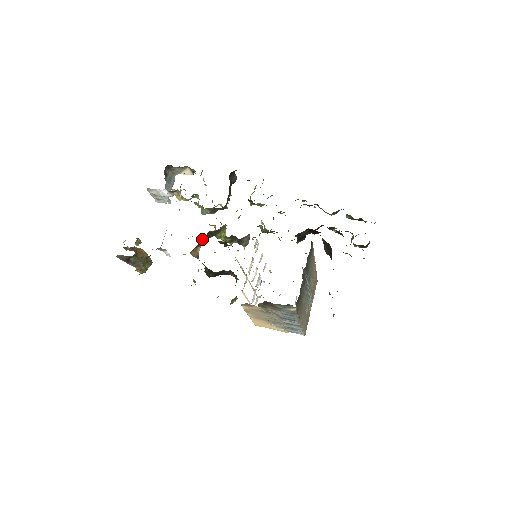
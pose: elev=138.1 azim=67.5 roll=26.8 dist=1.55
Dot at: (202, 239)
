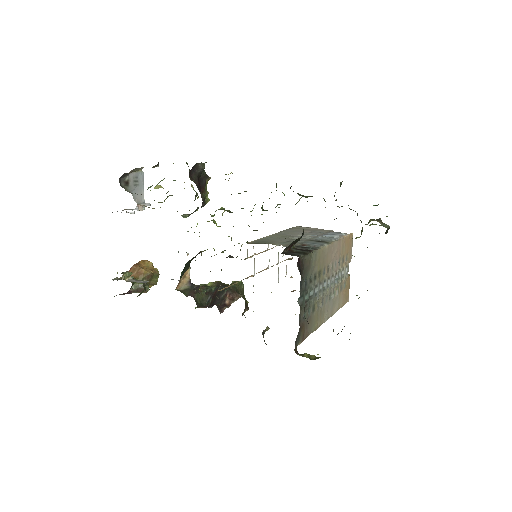
Dot at: (183, 270)
